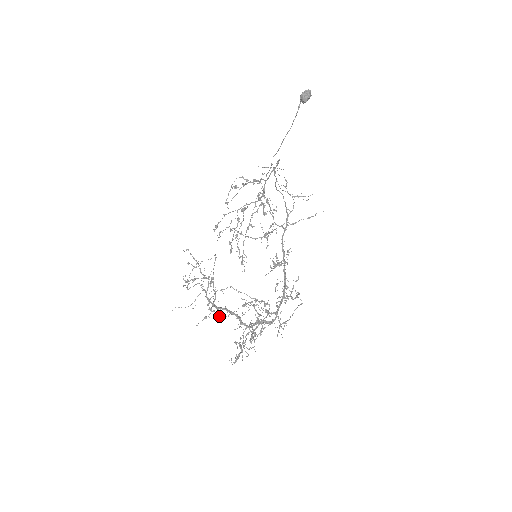
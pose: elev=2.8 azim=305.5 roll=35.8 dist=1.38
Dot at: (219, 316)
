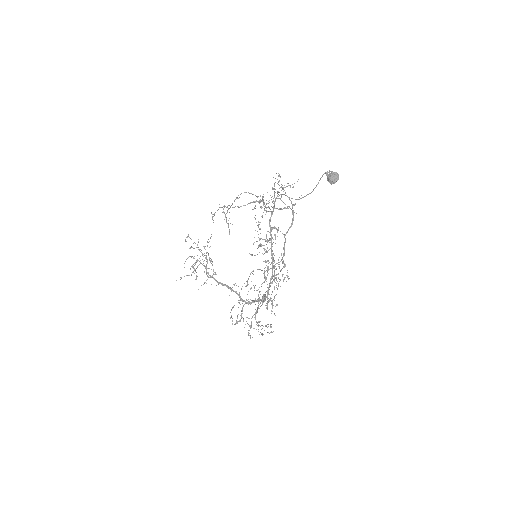
Dot at: occluded
